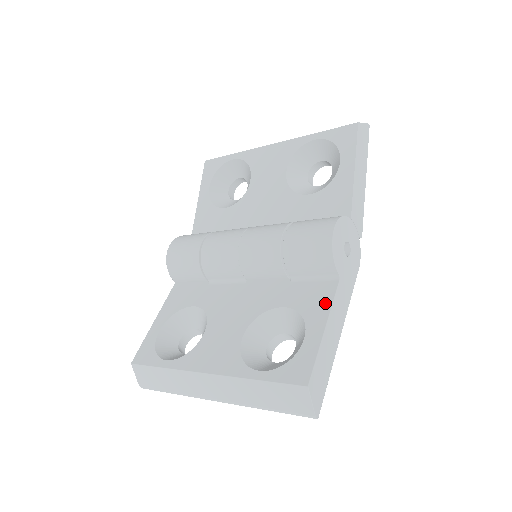
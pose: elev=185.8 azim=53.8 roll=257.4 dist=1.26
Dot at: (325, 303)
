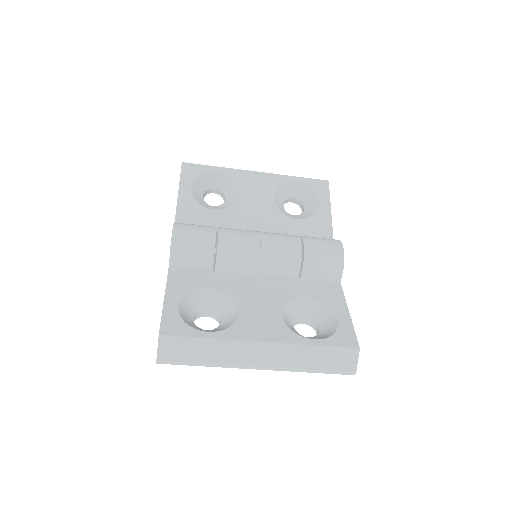
Dot at: (340, 297)
